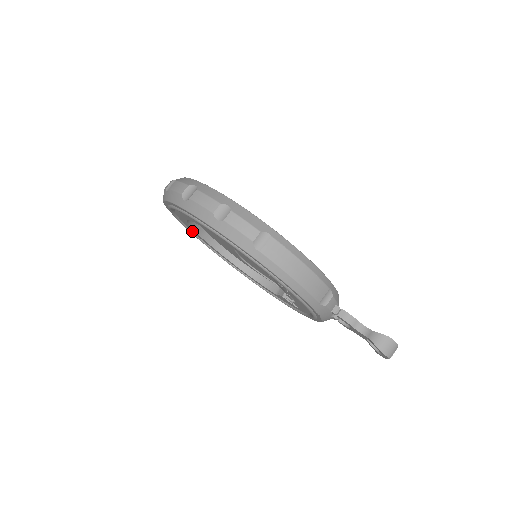
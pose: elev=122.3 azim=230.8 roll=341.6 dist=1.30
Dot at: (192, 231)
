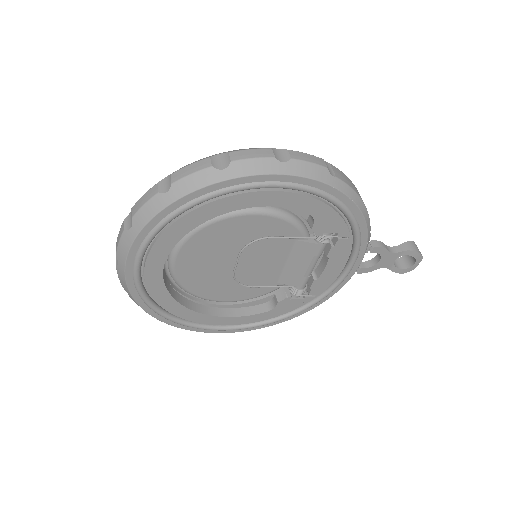
Dot at: (145, 292)
